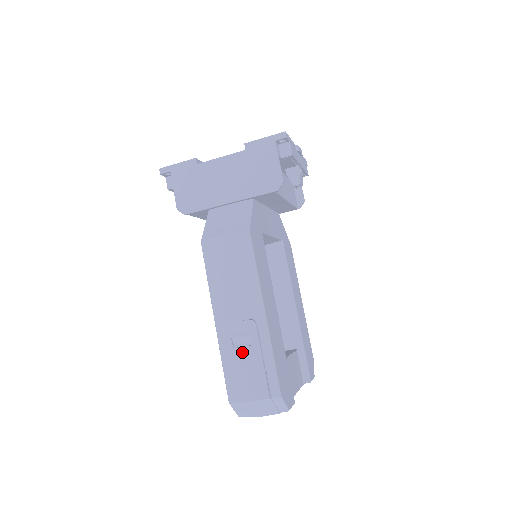
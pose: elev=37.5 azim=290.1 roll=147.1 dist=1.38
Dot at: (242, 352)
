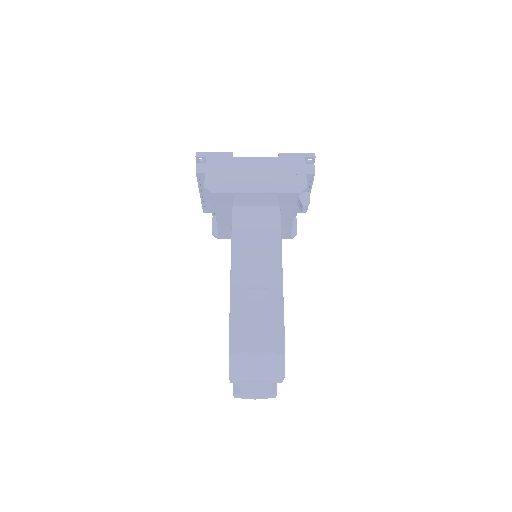
Dot at: (255, 305)
